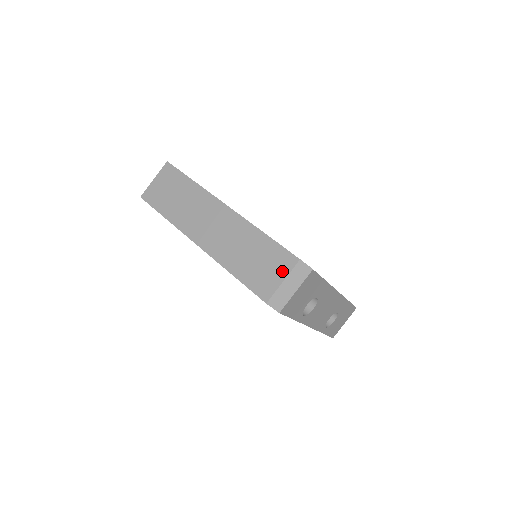
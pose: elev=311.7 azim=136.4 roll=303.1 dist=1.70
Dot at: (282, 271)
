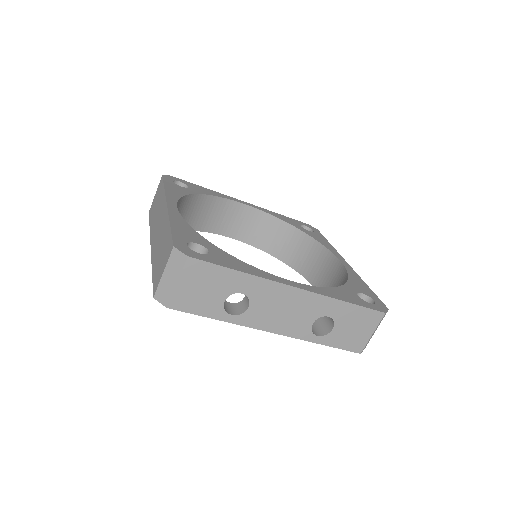
Dot at: (165, 262)
